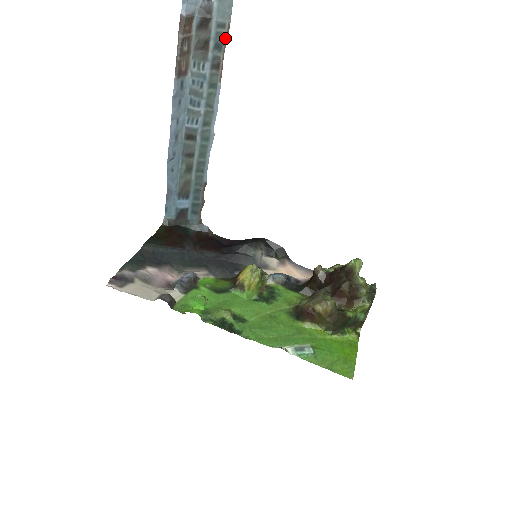
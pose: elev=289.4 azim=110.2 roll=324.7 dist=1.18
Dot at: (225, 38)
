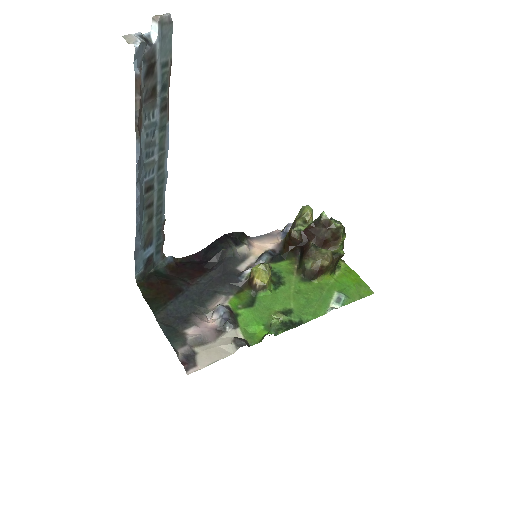
Dot at: (169, 76)
